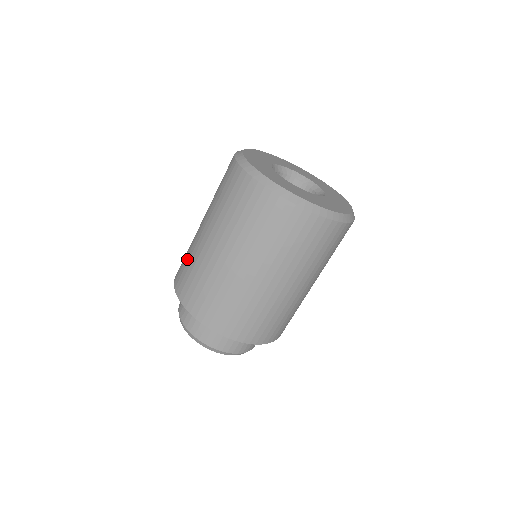
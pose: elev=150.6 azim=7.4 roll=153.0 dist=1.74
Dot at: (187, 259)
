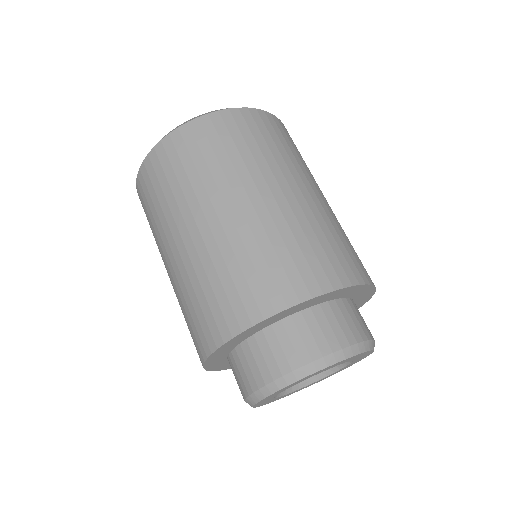
Dot at: occluded
